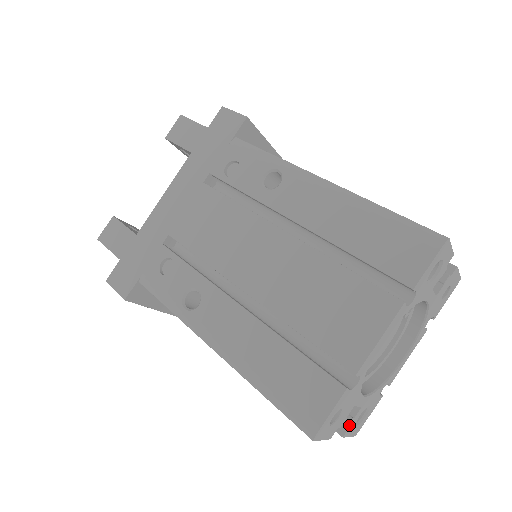
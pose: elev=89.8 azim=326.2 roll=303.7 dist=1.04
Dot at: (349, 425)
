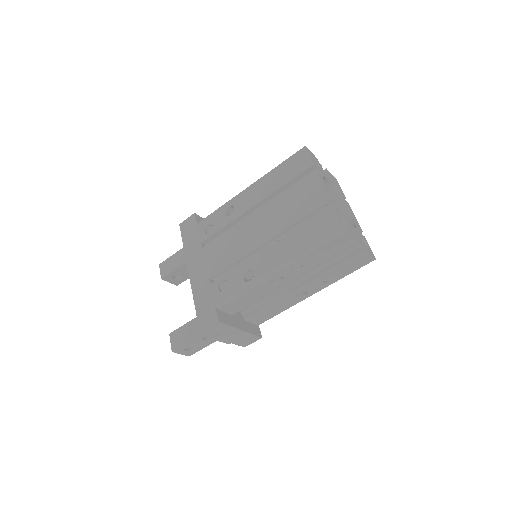
Dot at: (361, 243)
